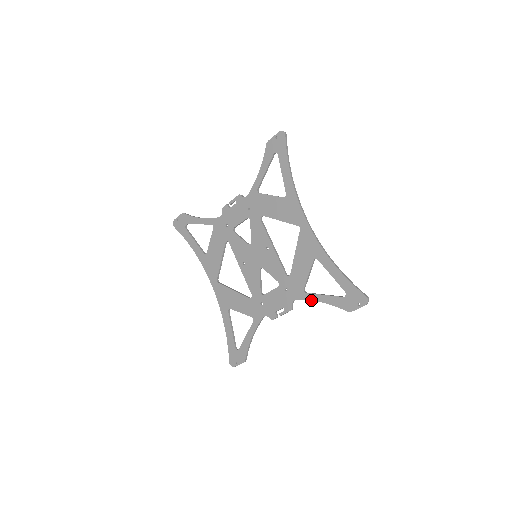
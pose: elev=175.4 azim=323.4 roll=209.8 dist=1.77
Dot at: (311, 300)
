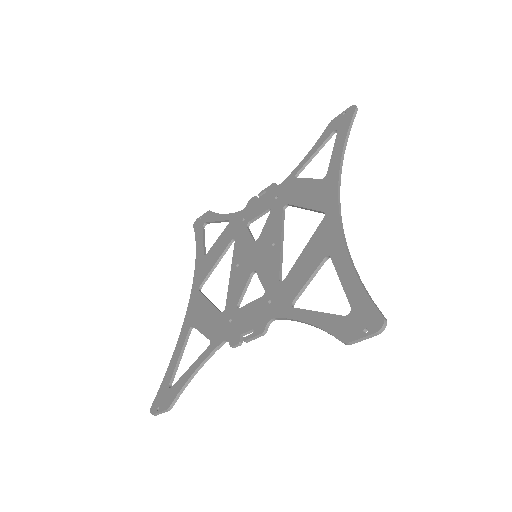
Dot at: (295, 319)
